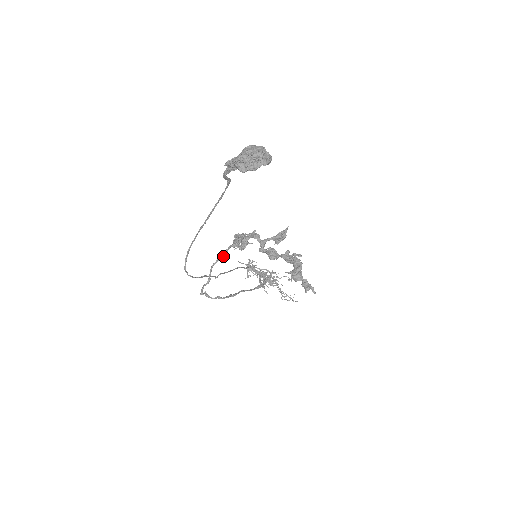
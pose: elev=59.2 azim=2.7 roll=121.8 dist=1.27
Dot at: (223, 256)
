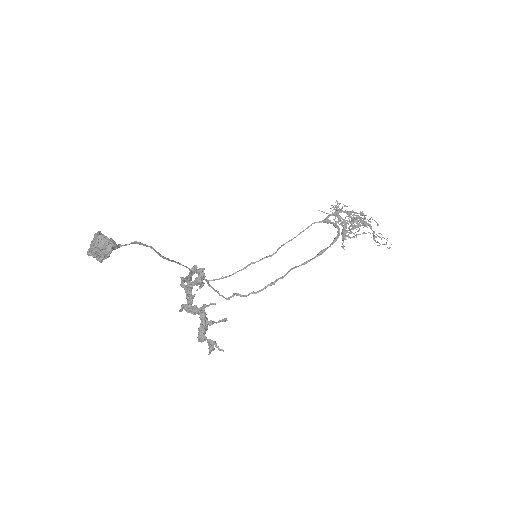
Dot at: occluded
